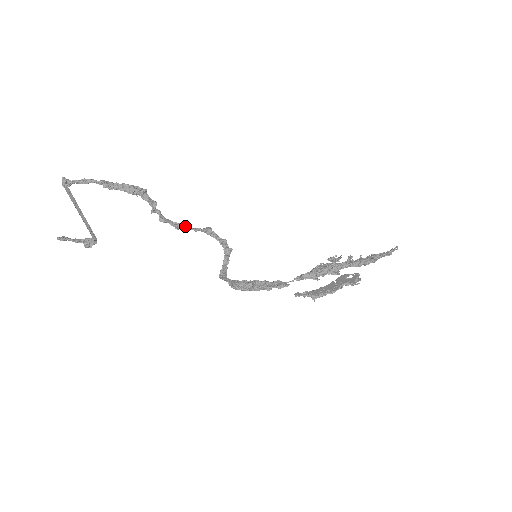
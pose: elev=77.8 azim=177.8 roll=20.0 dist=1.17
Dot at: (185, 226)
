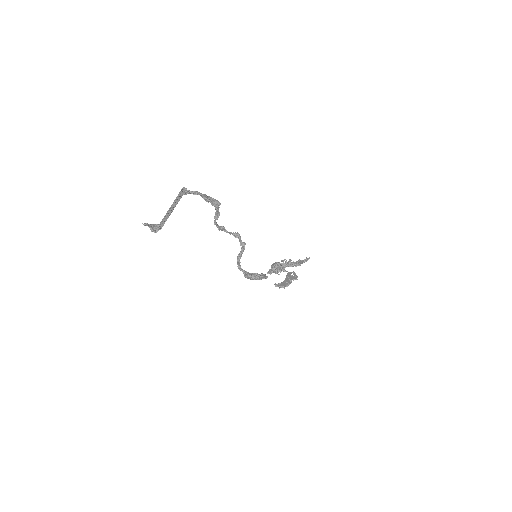
Dot at: (225, 229)
